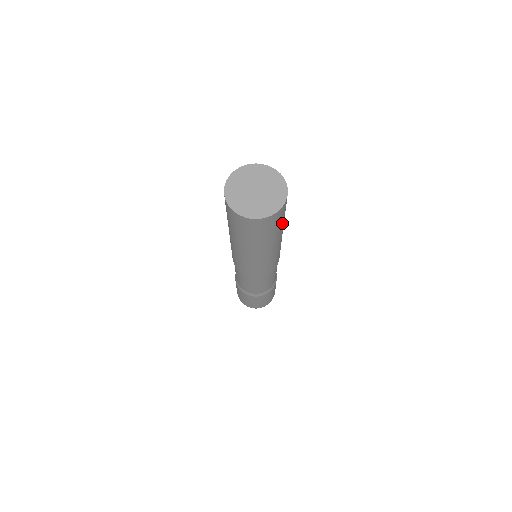
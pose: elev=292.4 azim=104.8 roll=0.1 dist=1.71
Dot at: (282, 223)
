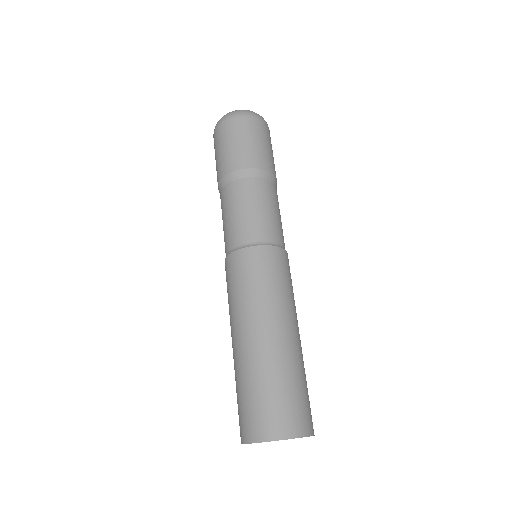
Dot at: occluded
